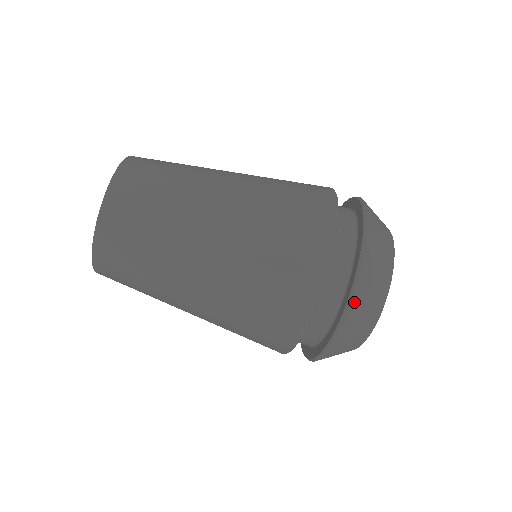
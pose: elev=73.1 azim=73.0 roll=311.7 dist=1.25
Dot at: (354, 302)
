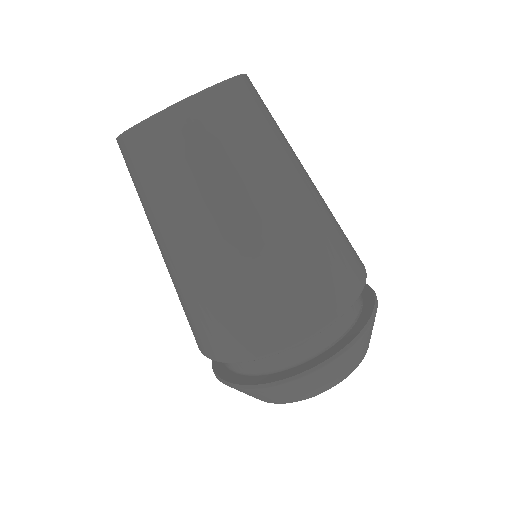
Dot at: (266, 389)
